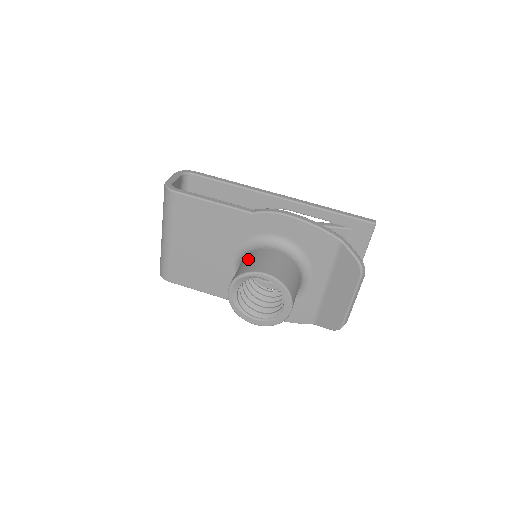
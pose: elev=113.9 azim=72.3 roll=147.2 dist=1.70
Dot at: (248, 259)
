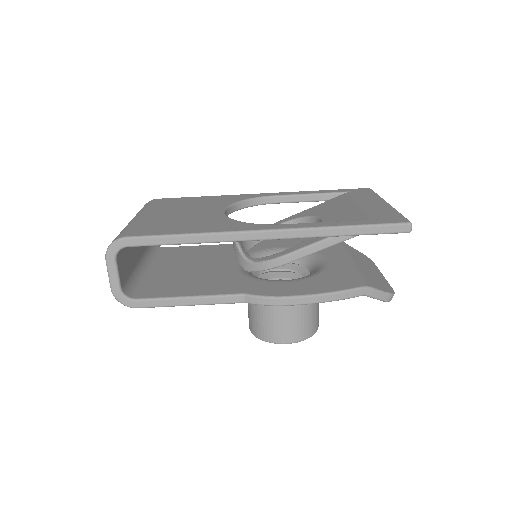
Dot at: (258, 313)
